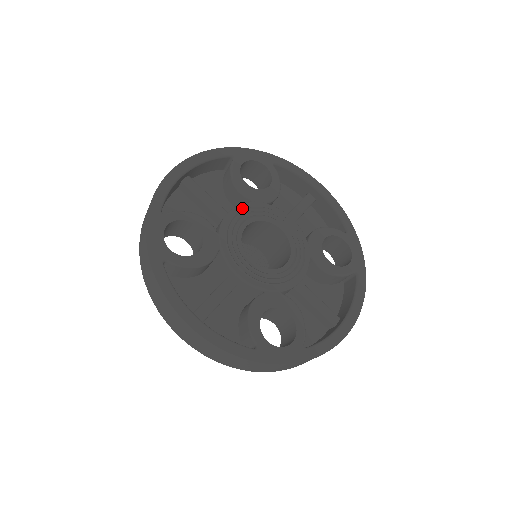
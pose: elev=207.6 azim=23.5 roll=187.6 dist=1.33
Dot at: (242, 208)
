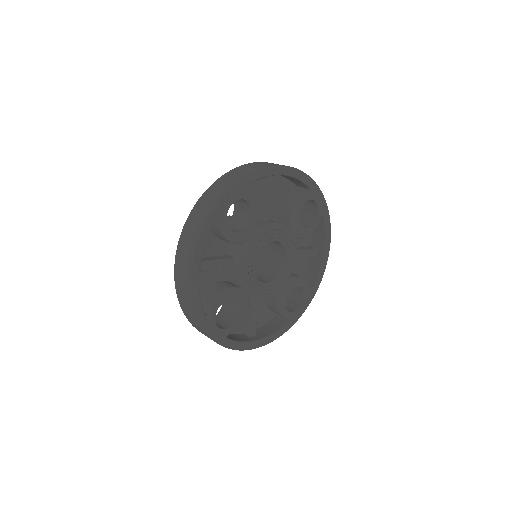
Dot at: (246, 255)
